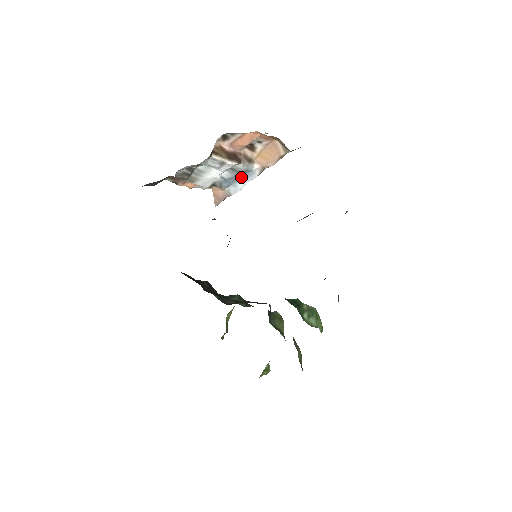
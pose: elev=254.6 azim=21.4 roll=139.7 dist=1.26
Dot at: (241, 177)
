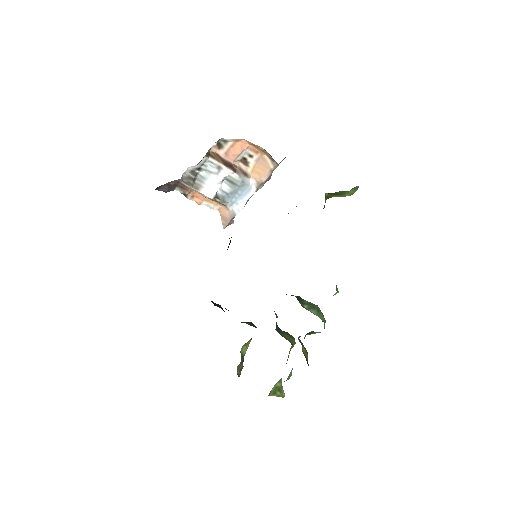
Dot at: (241, 193)
